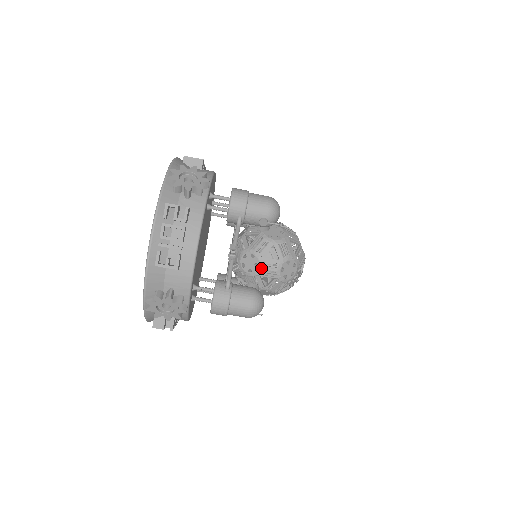
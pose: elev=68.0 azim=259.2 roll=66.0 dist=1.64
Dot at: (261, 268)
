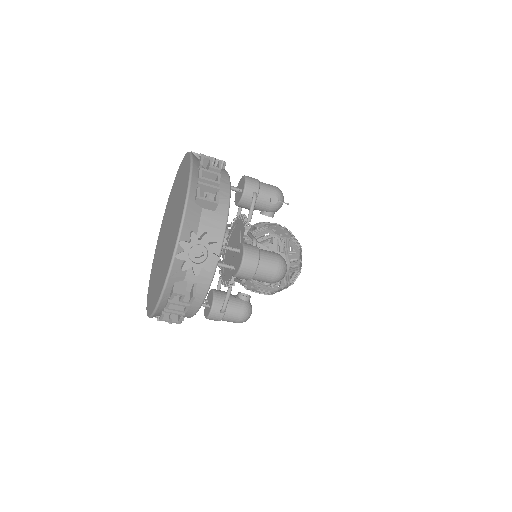
Dot at: (256, 292)
